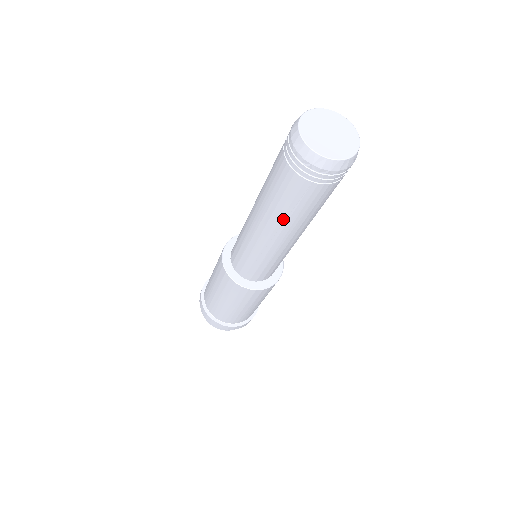
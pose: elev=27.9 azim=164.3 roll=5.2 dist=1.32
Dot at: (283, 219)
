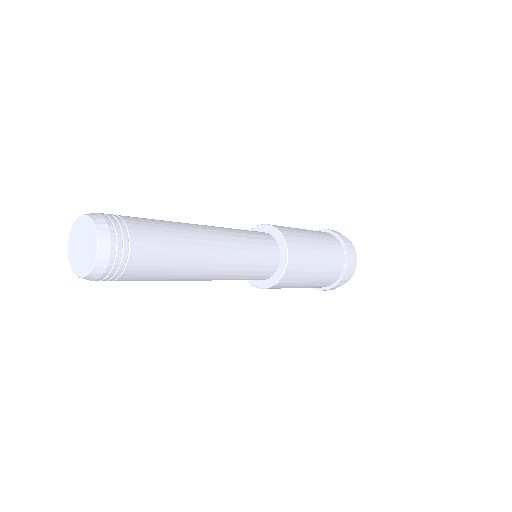
Dot at: occluded
